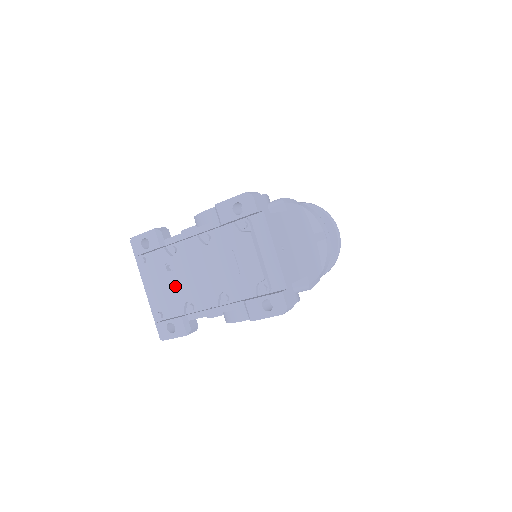
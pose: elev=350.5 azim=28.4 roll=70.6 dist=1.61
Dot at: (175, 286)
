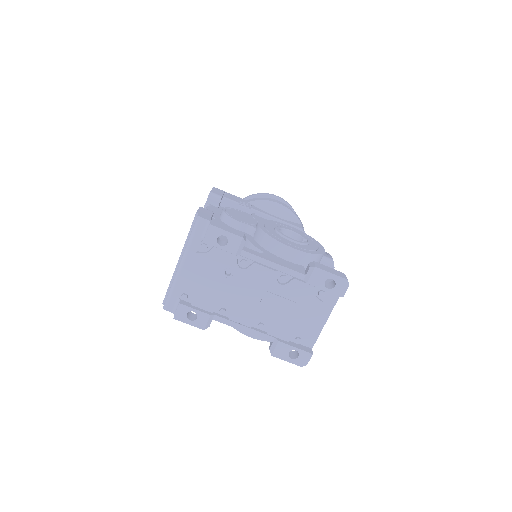
Dot at: (223, 289)
